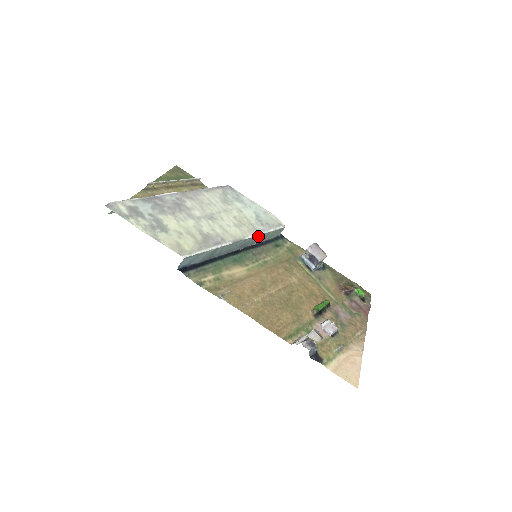
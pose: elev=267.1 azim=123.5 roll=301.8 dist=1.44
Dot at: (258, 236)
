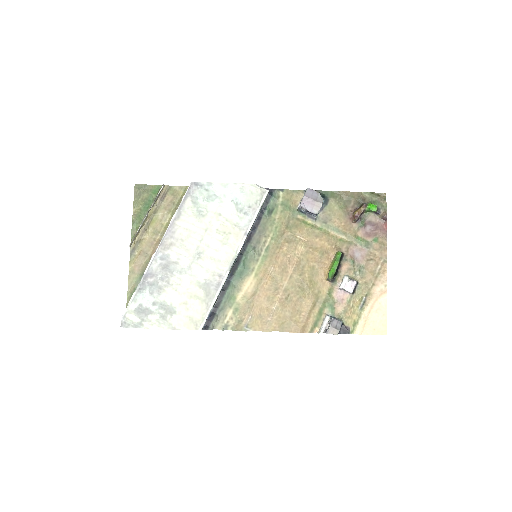
Dot at: occluded
